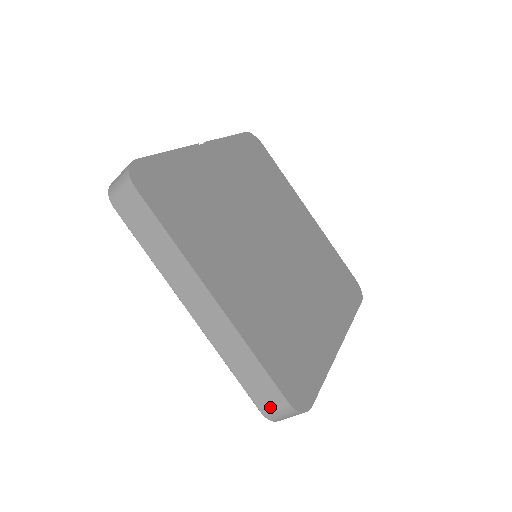
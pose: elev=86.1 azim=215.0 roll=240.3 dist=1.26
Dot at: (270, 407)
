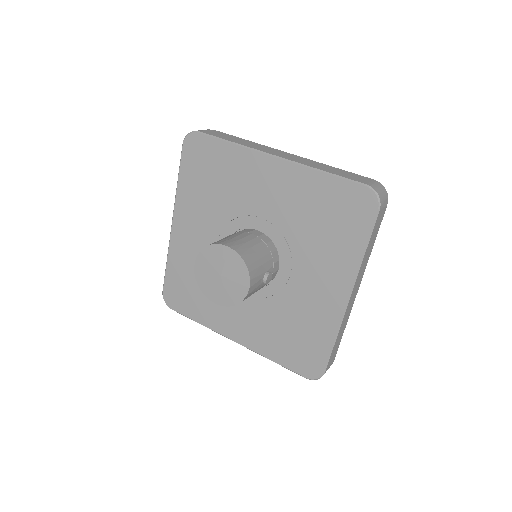
Dot at: (368, 182)
